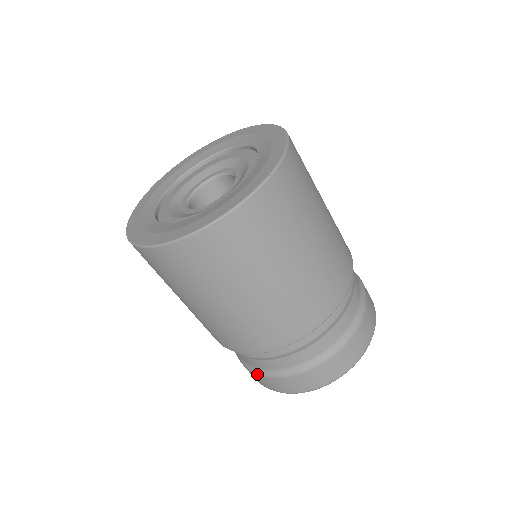
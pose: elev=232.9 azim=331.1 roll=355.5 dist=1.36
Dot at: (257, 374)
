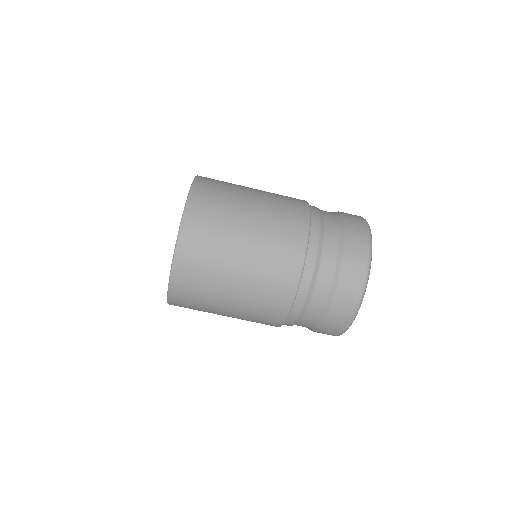
Dot at: occluded
